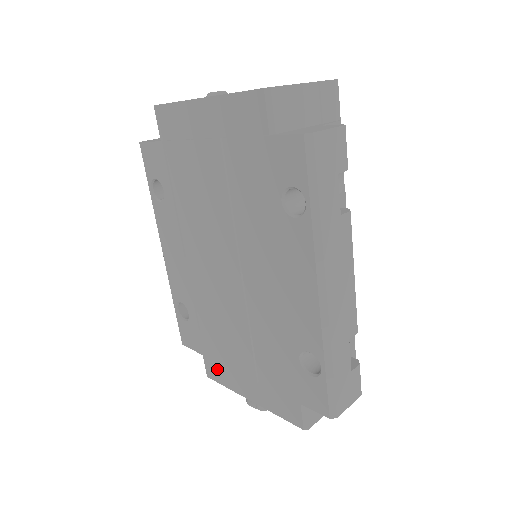
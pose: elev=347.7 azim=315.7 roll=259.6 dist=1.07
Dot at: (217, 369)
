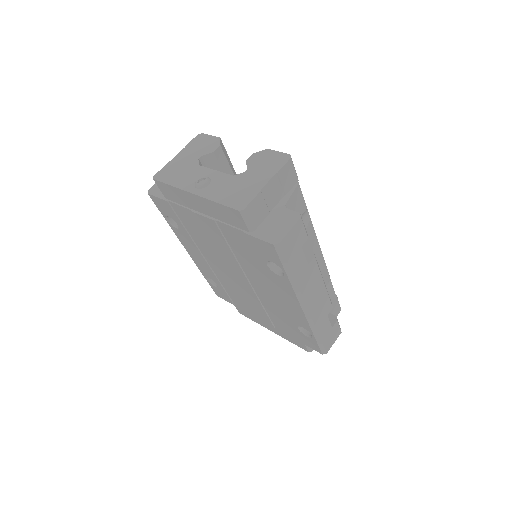
Dot at: (245, 312)
